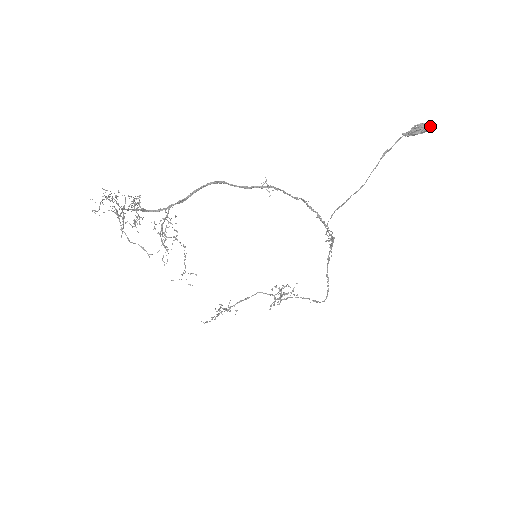
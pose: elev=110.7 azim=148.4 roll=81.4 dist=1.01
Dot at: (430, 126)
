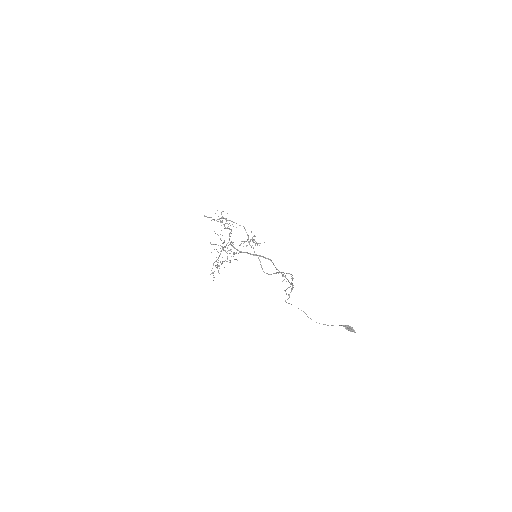
Dot at: (353, 331)
